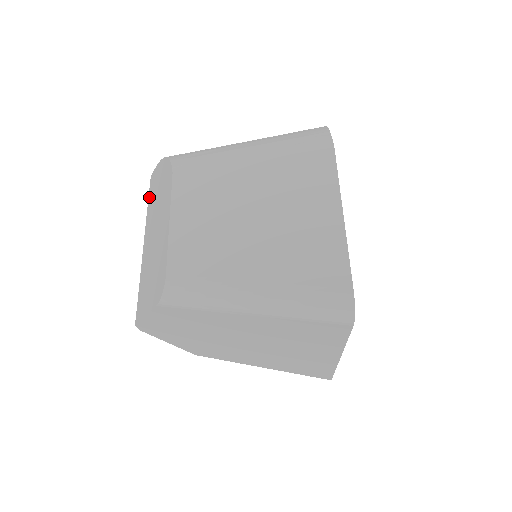
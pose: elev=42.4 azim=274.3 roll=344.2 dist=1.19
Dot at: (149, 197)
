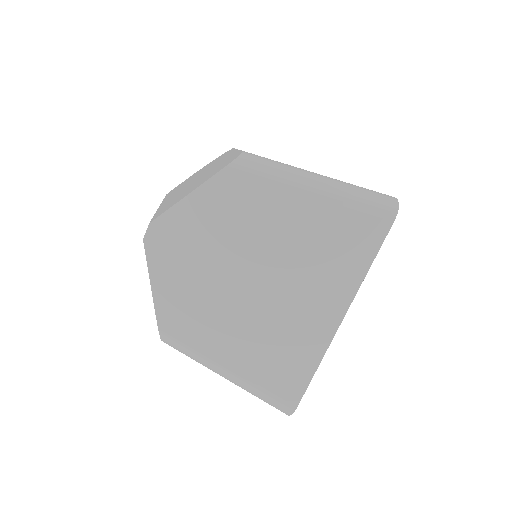
Dot at: occluded
